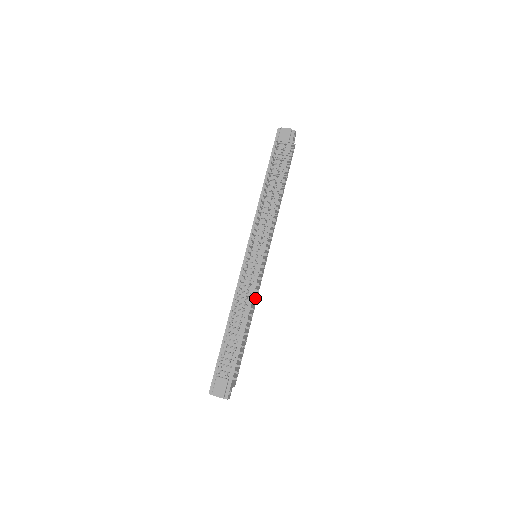
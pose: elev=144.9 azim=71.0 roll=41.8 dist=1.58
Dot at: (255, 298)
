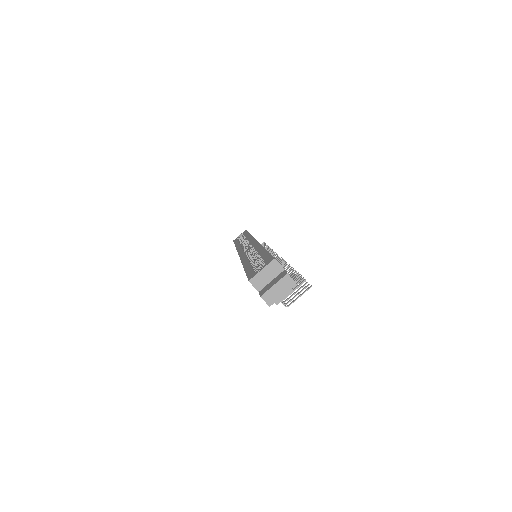
Dot at: occluded
